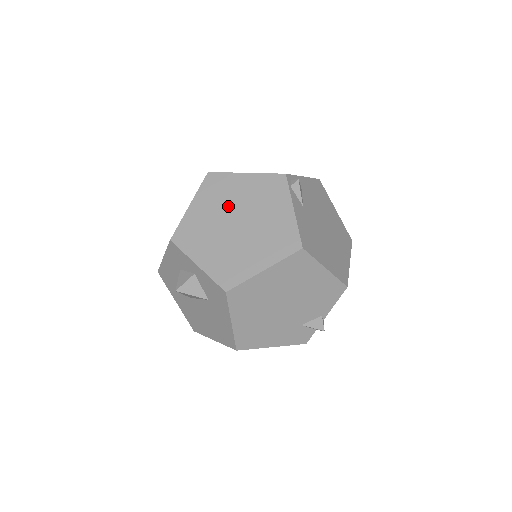
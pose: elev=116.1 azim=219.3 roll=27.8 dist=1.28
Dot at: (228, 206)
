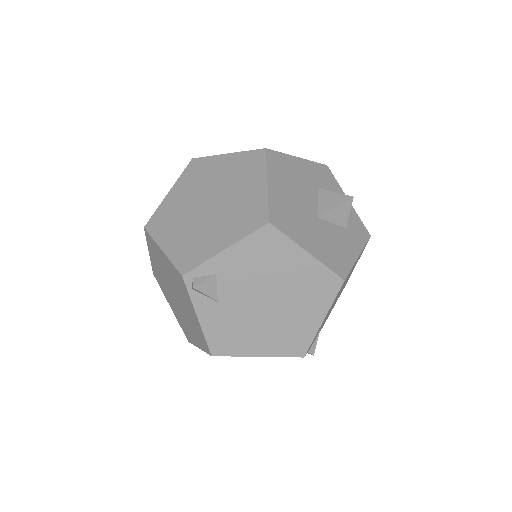
Dot at: (165, 274)
